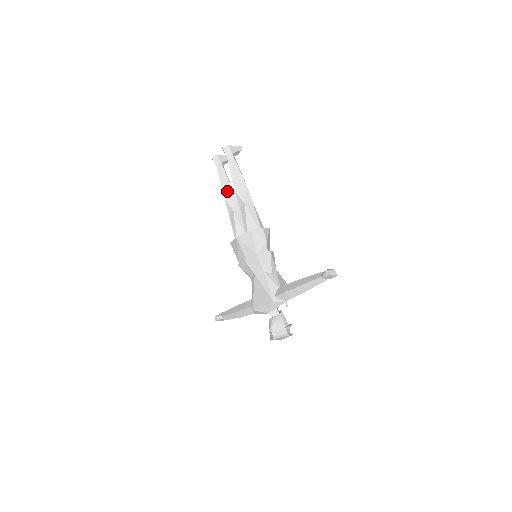
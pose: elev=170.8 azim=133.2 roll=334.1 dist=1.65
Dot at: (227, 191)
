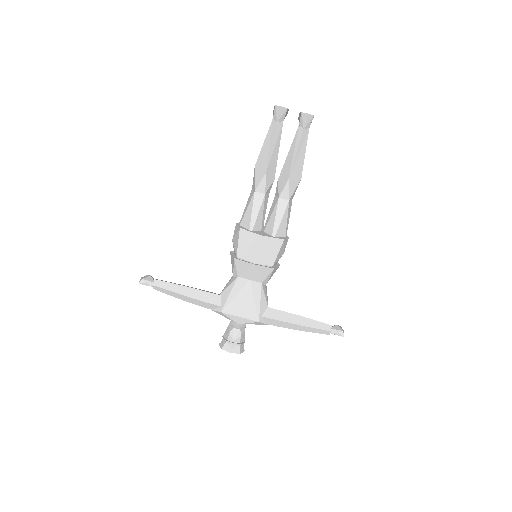
Dot at: (272, 164)
